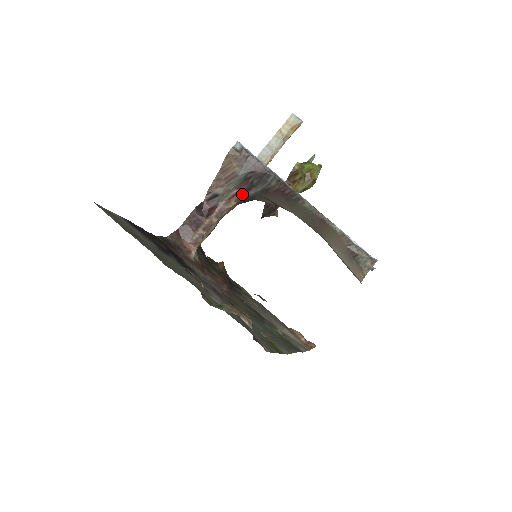
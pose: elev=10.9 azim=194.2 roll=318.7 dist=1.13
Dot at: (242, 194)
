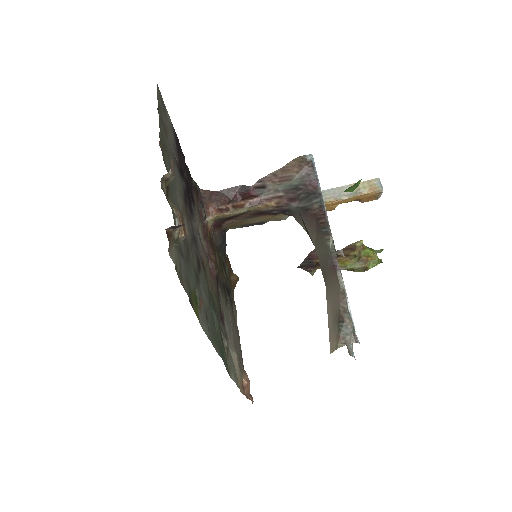
Dot at: (285, 200)
